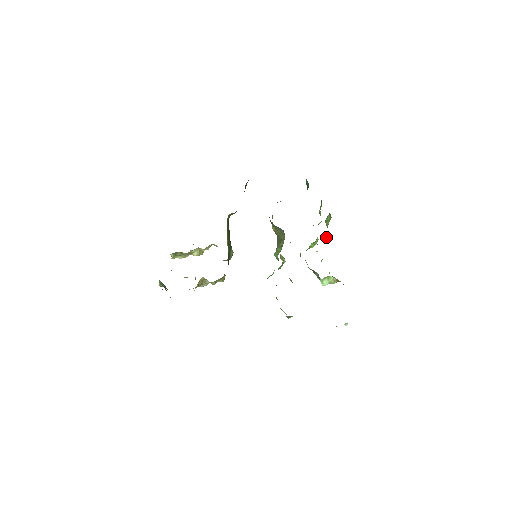
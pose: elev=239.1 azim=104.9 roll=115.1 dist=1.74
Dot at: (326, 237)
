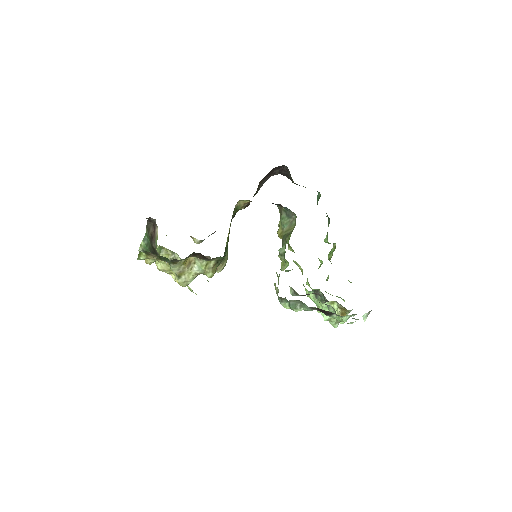
Dot at: (327, 278)
